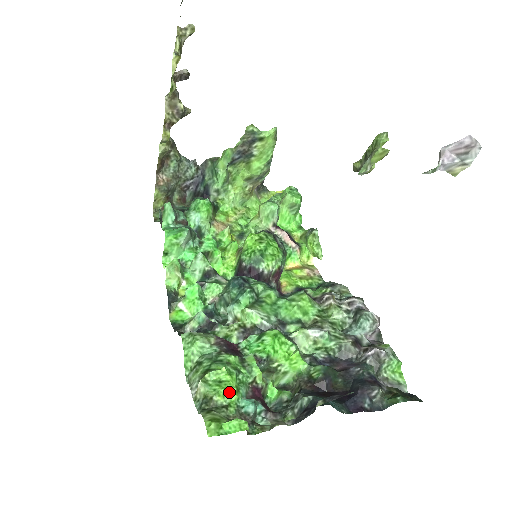
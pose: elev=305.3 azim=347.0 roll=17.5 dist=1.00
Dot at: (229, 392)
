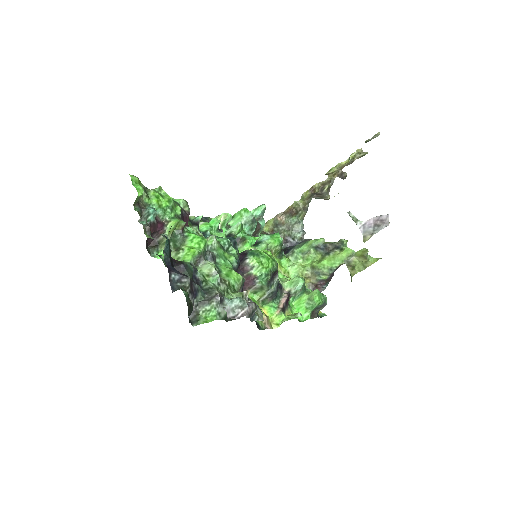
Dot at: (157, 198)
